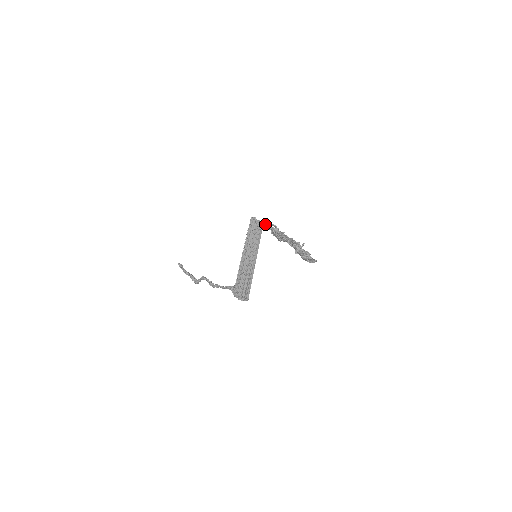
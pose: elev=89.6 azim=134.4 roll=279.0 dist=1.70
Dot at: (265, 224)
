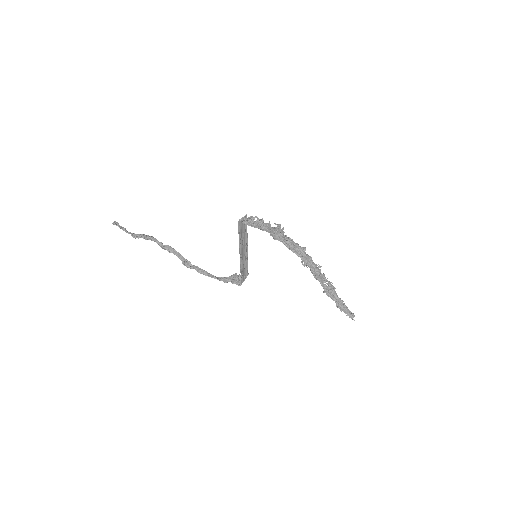
Dot at: (252, 217)
